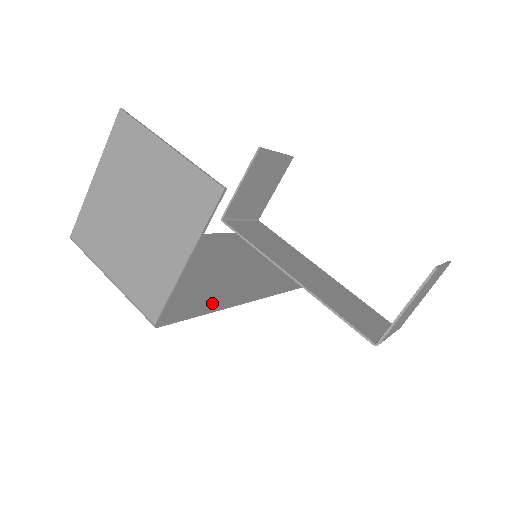
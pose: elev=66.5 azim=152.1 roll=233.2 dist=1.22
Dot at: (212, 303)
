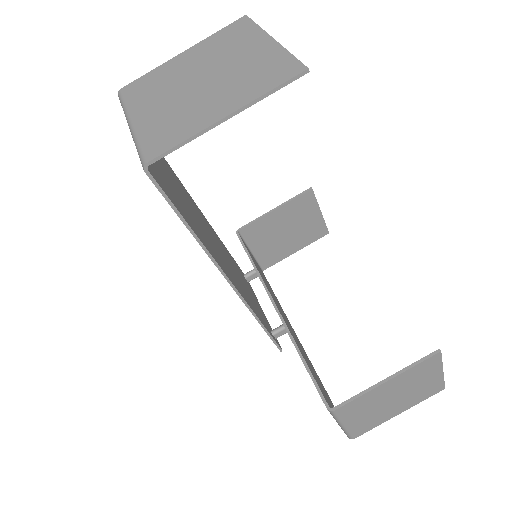
Dot at: (198, 233)
